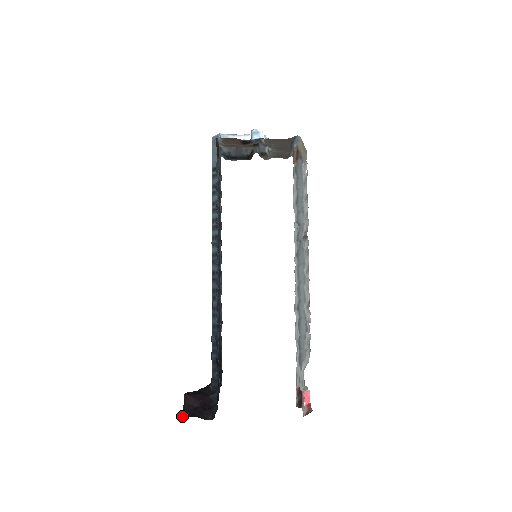
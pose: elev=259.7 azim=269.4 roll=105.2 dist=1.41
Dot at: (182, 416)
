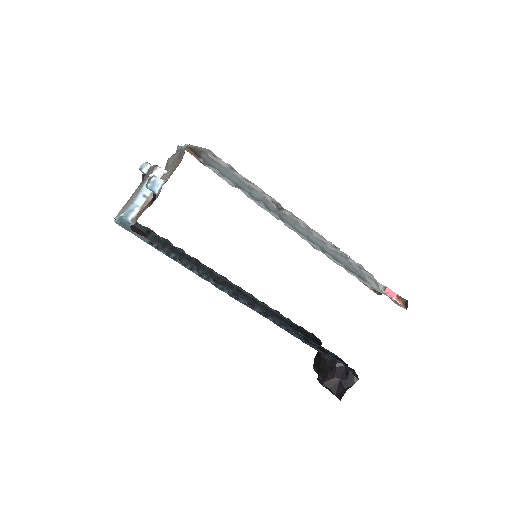
Dot at: (339, 399)
